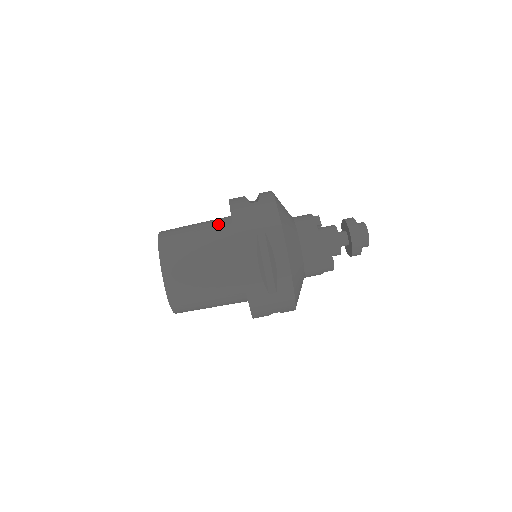
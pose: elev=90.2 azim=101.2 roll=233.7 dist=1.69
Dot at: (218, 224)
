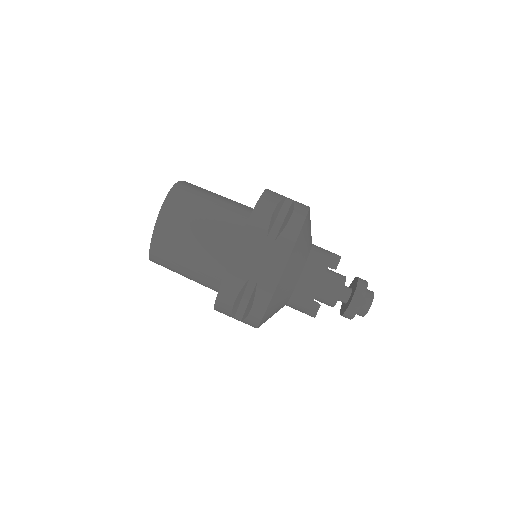
Dot at: (228, 226)
